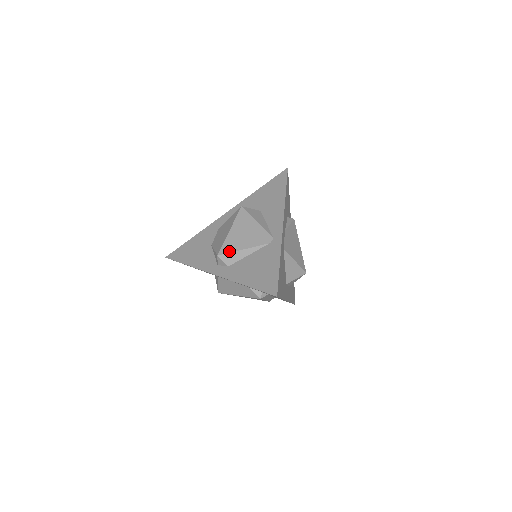
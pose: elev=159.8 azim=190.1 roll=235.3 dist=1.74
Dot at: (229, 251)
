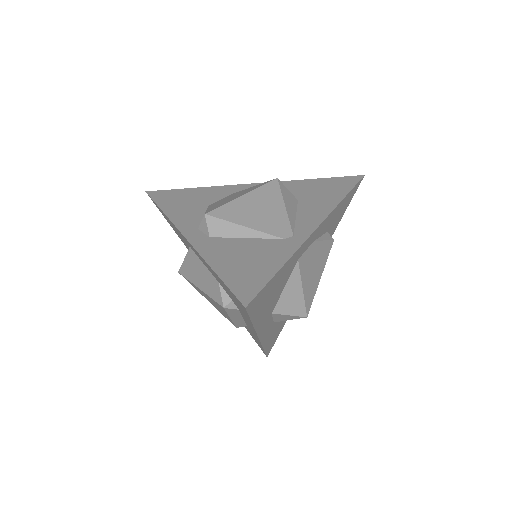
Dot at: (224, 217)
